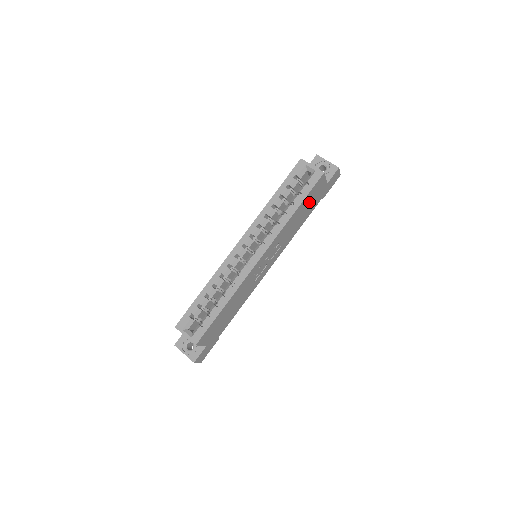
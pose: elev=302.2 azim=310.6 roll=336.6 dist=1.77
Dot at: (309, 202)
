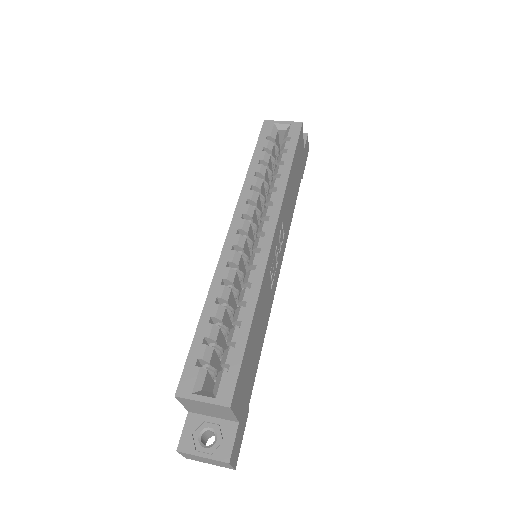
Dot at: (296, 168)
